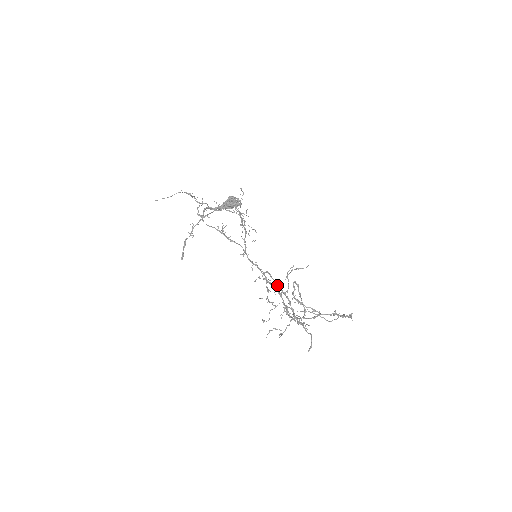
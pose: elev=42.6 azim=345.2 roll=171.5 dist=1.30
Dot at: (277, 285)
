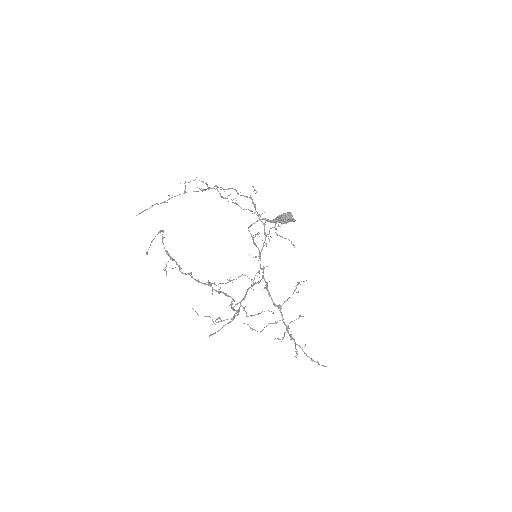
Dot at: (253, 284)
